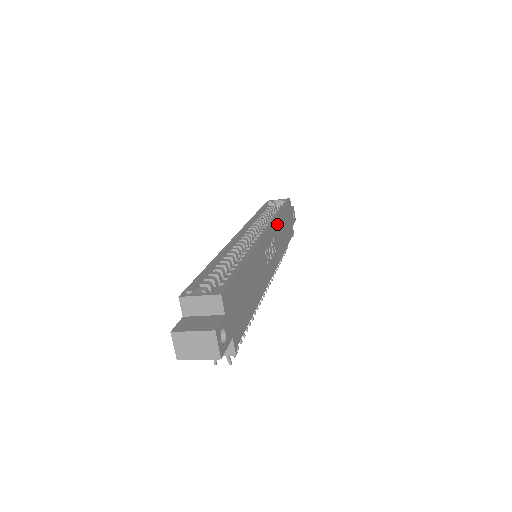
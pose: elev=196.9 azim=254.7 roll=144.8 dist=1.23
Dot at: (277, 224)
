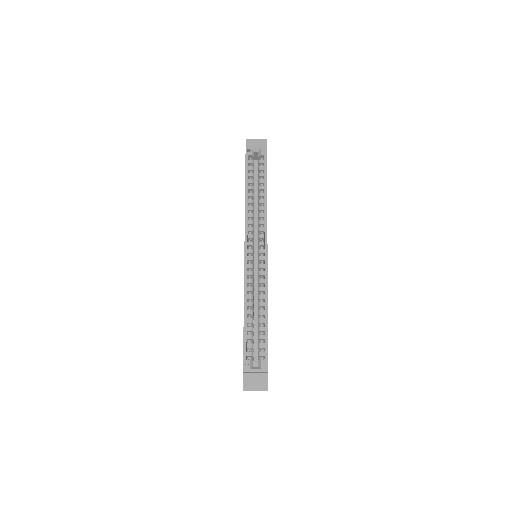
Dot at: occluded
